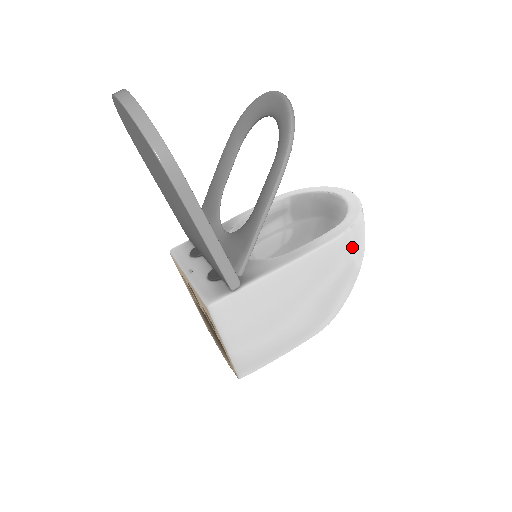
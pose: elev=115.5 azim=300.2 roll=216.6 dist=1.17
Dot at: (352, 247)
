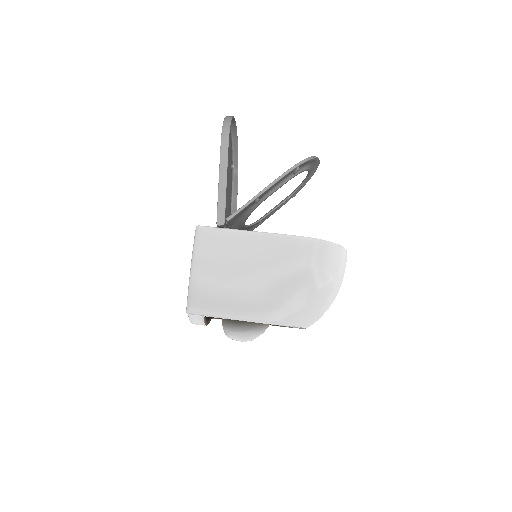
Dot at: (315, 257)
